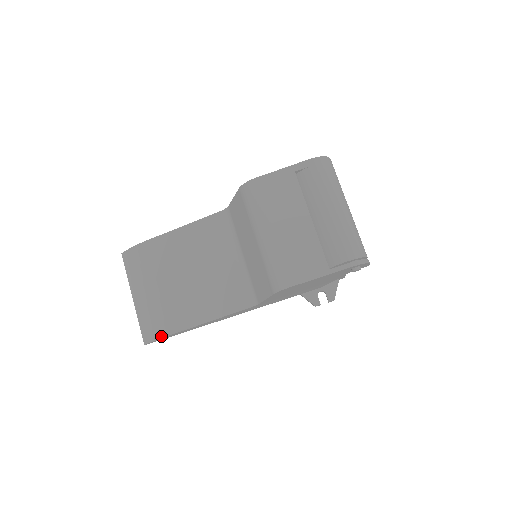
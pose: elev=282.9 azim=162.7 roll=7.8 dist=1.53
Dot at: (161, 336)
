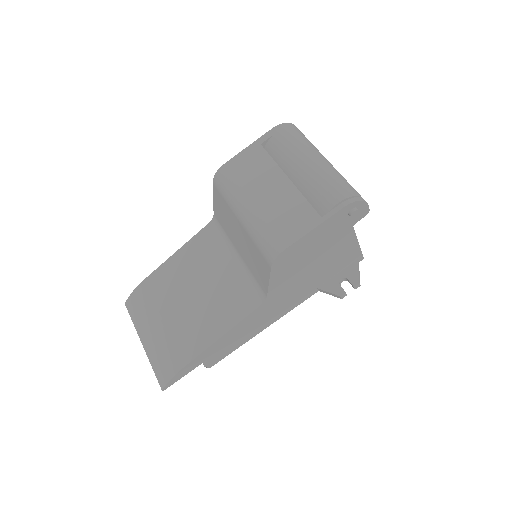
Dot at: (175, 372)
